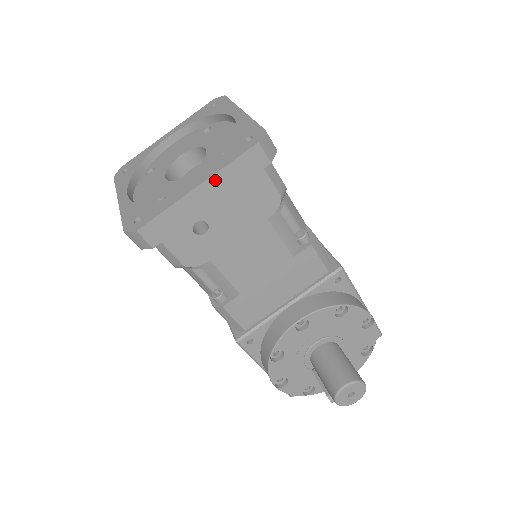
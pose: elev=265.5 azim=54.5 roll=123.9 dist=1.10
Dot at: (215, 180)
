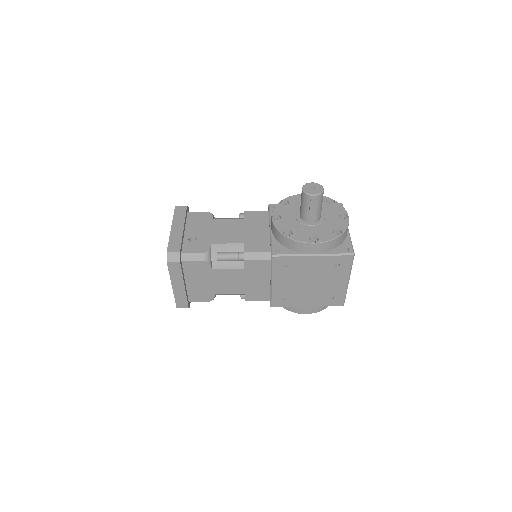
Dot at: (175, 222)
